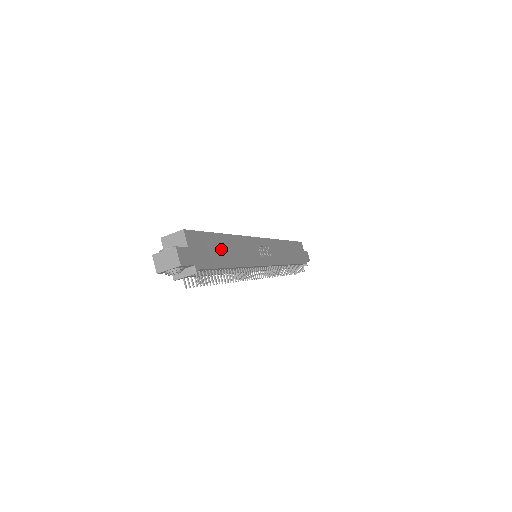
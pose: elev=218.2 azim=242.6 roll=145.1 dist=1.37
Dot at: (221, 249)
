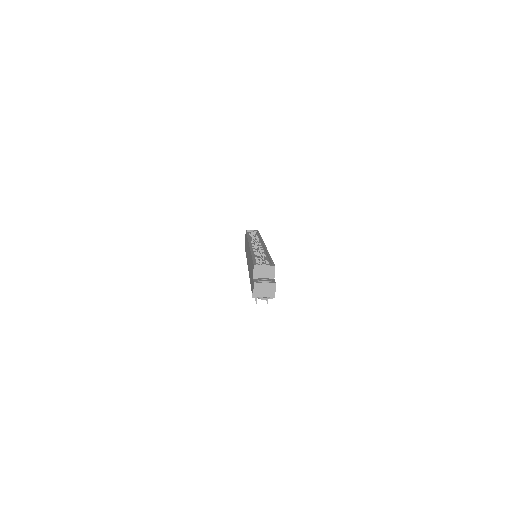
Dot at: occluded
